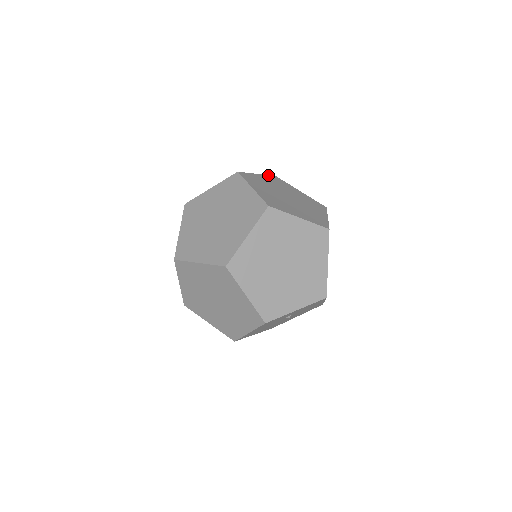
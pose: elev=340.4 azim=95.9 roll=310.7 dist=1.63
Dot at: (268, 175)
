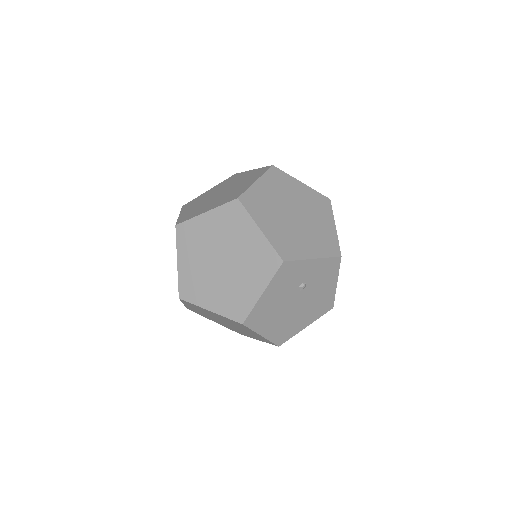
Dot at: occluded
